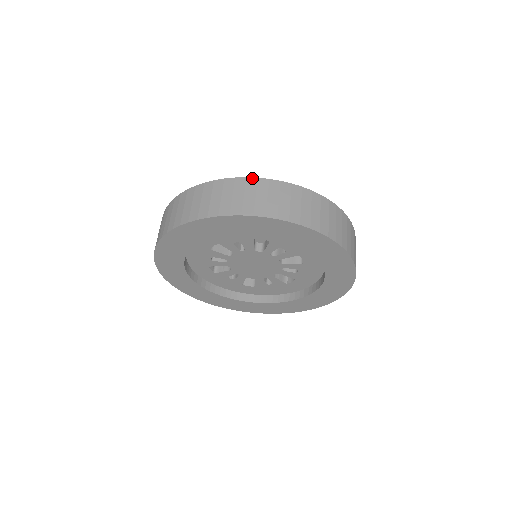
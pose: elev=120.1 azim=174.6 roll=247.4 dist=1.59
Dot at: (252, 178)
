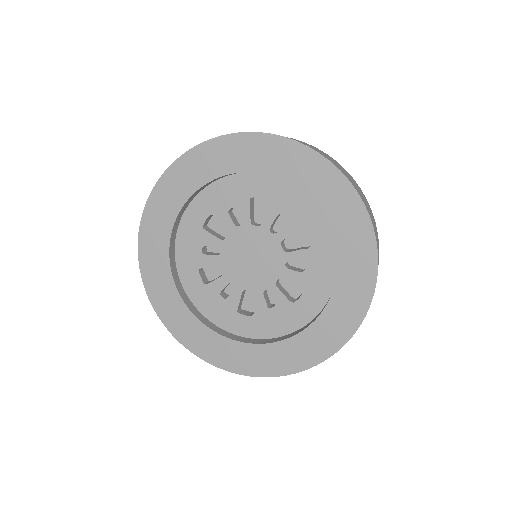
Dot at: occluded
